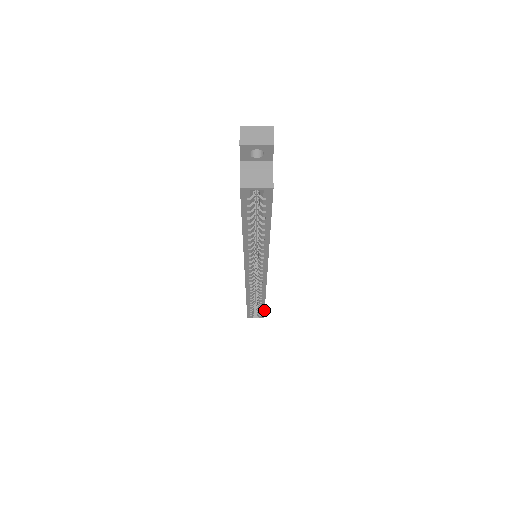
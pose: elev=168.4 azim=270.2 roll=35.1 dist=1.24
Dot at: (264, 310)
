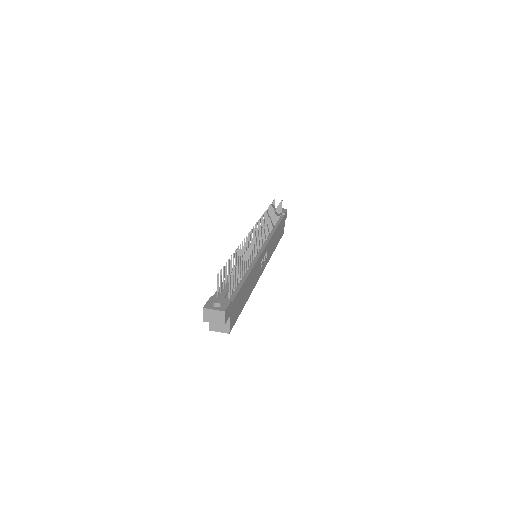
Dot at: occluded
